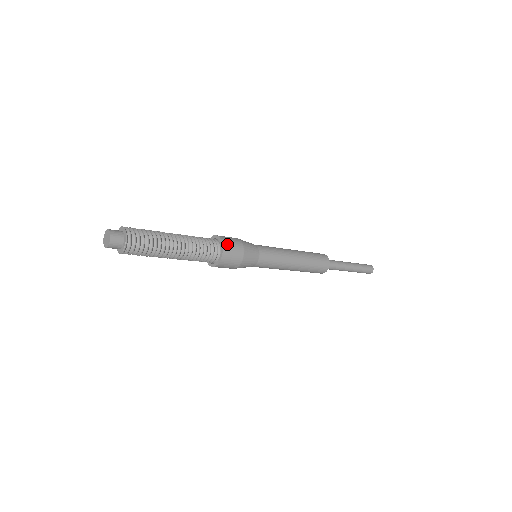
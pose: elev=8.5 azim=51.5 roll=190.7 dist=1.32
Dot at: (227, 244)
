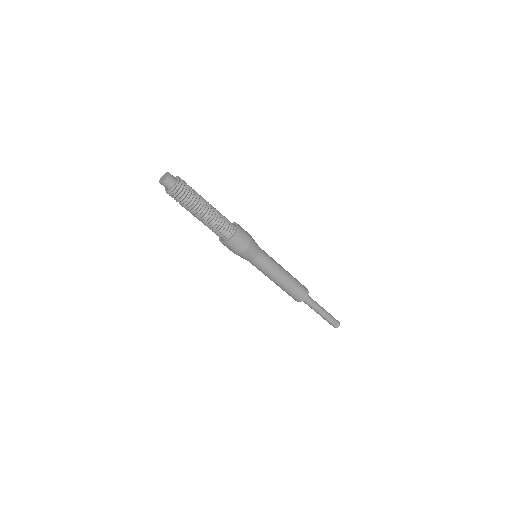
Dot at: occluded
